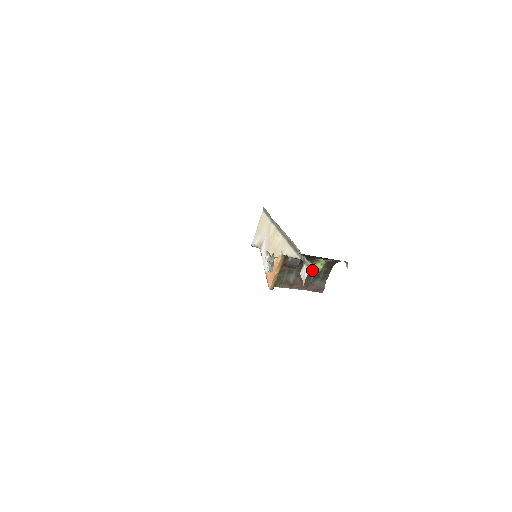
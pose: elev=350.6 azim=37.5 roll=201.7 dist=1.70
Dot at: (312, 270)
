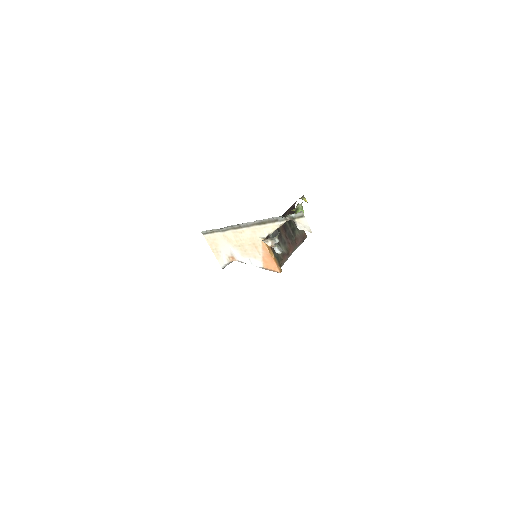
Dot at: (287, 229)
